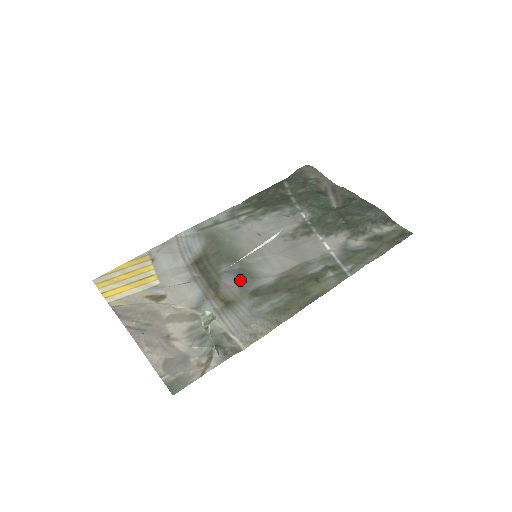
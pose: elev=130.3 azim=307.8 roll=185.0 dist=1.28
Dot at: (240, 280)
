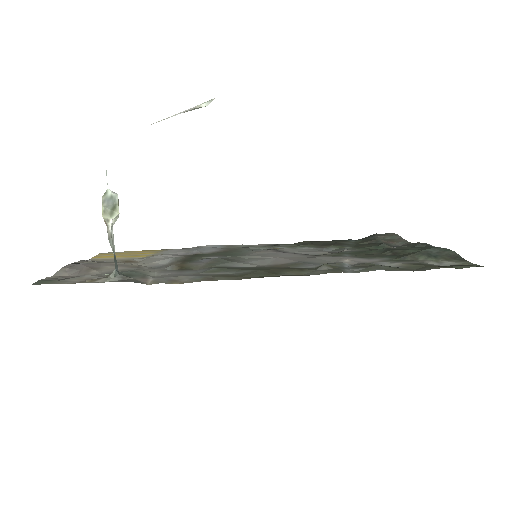
Dot at: (216, 260)
